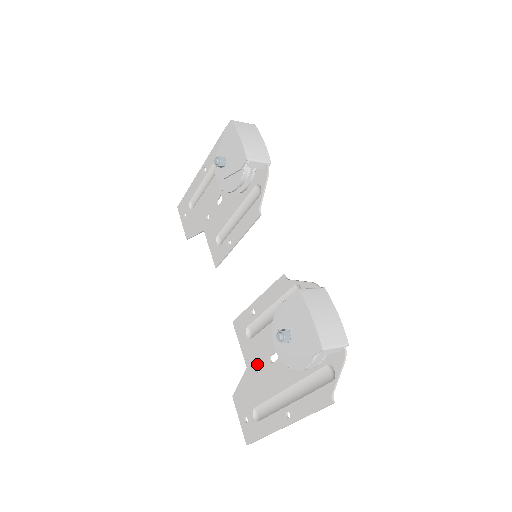
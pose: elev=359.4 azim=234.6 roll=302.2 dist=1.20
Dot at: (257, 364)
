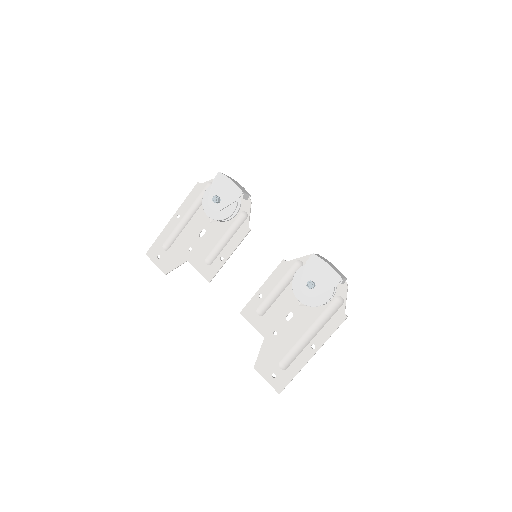
Dot at: (274, 329)
